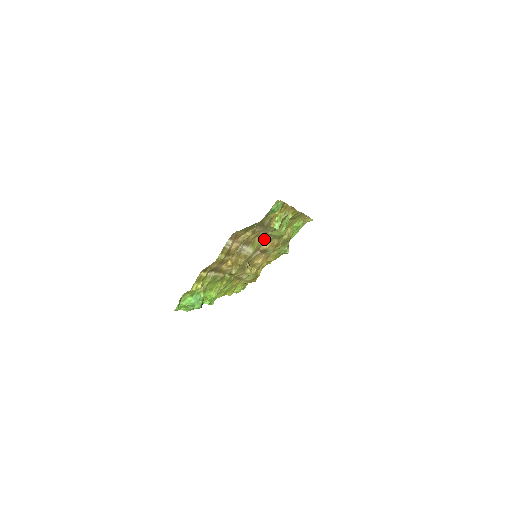
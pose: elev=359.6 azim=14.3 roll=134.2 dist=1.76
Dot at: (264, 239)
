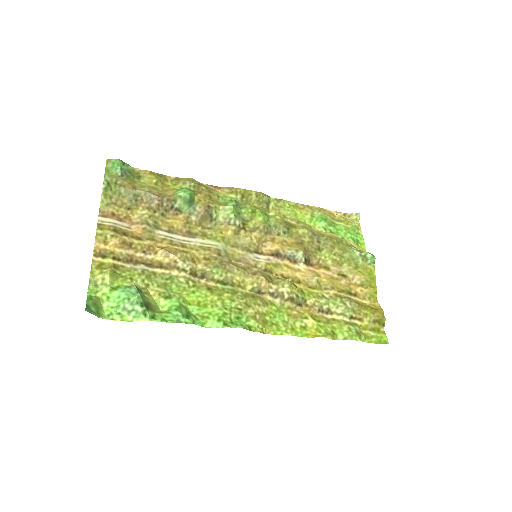
Dot at: (230, 231)
